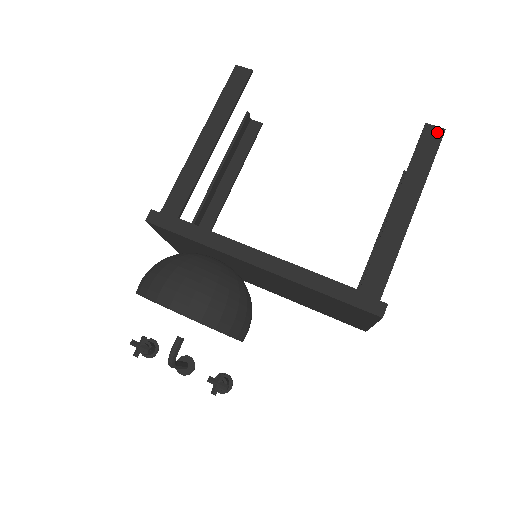
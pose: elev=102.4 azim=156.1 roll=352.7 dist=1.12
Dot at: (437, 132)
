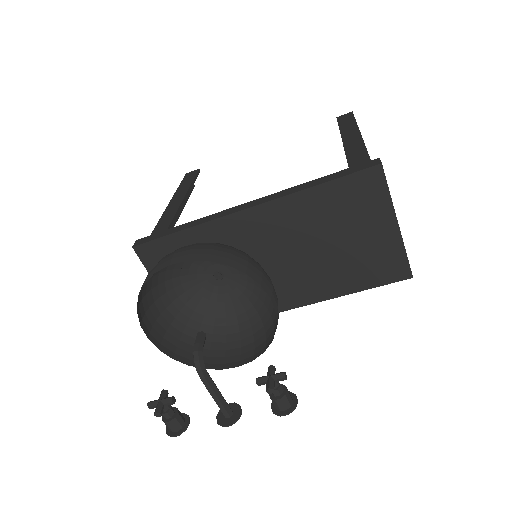
Dot at: (347, 115)
